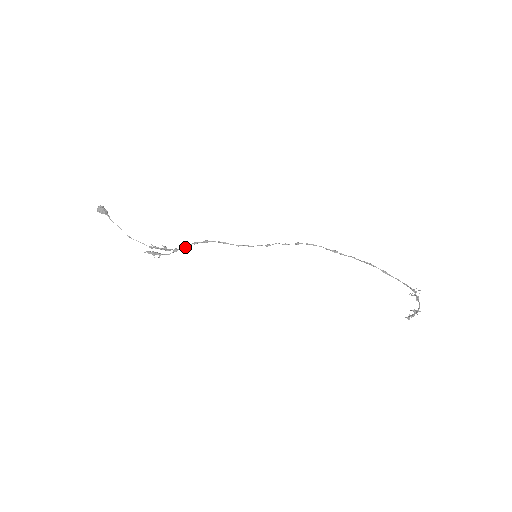
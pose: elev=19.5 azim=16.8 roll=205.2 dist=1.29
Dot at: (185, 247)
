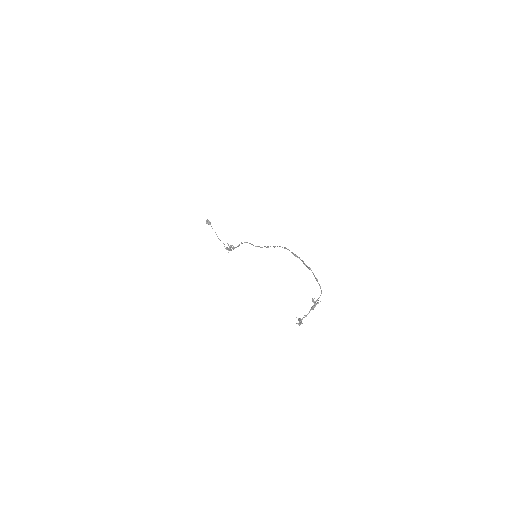
Dot at: (238, 246)
